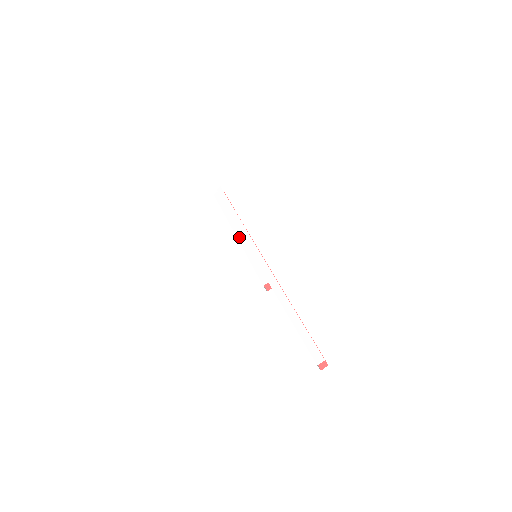
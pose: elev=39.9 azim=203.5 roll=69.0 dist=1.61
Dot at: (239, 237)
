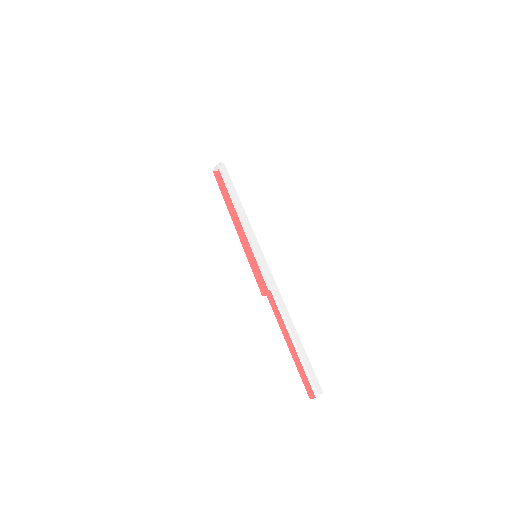
Dot at: (244, 227)
